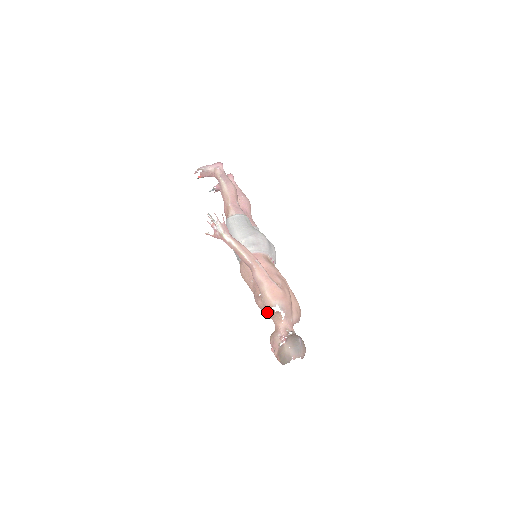
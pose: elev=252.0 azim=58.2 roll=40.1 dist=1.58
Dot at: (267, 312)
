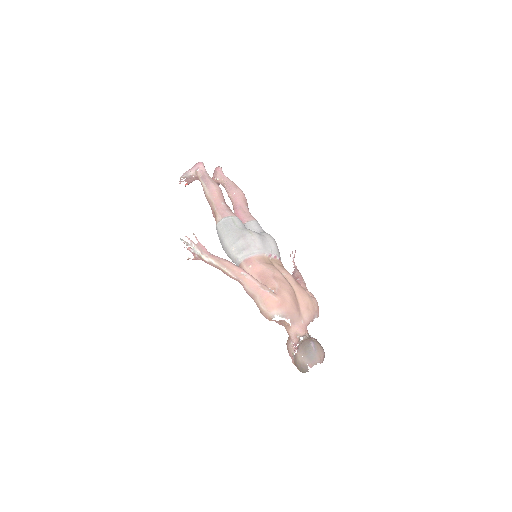
Dot at: occluded
